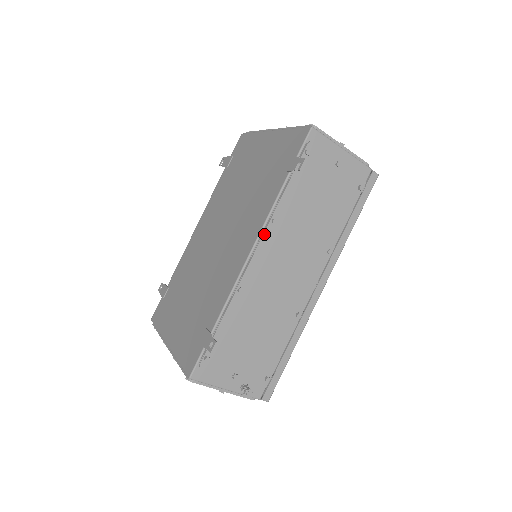
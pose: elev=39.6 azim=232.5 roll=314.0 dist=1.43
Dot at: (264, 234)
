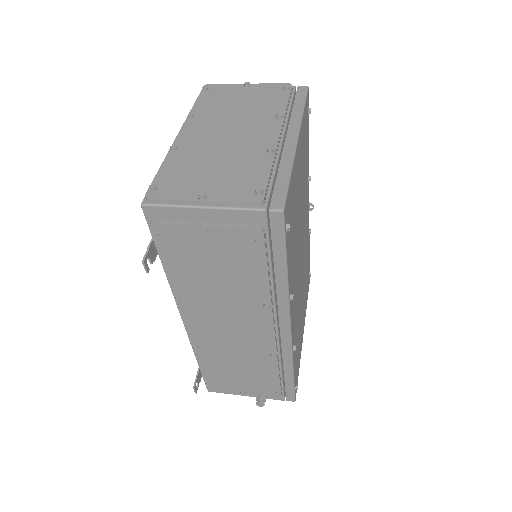
Dot at: (179, 309)
